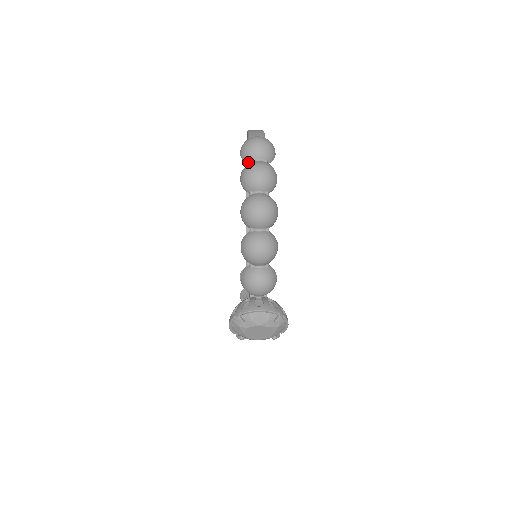
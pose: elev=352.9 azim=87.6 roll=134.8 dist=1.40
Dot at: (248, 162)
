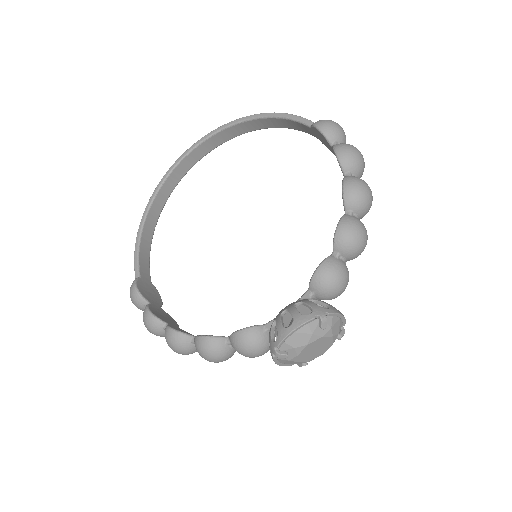
Dot at: (333, 141)
